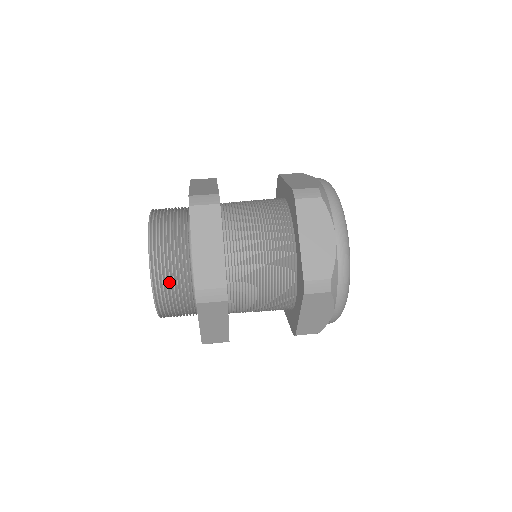
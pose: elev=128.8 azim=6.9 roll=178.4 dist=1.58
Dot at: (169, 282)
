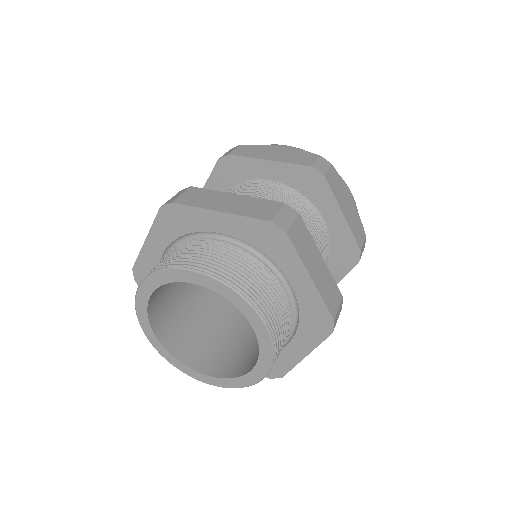
Dot at: (282, 336)
